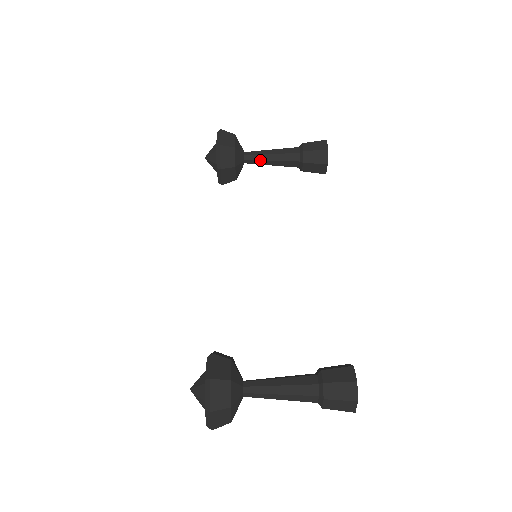
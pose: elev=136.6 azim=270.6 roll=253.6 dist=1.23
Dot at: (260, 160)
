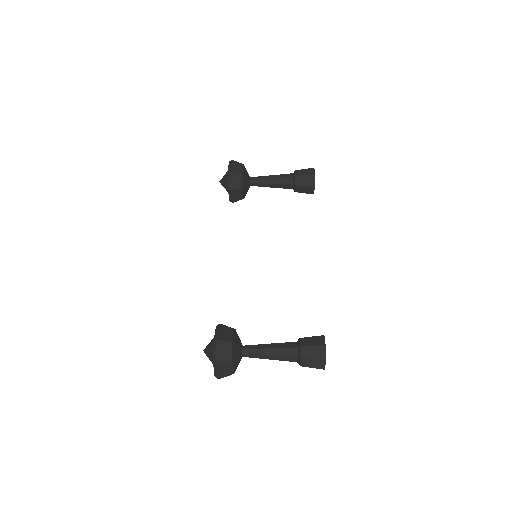
Dot at: (262, 183)
